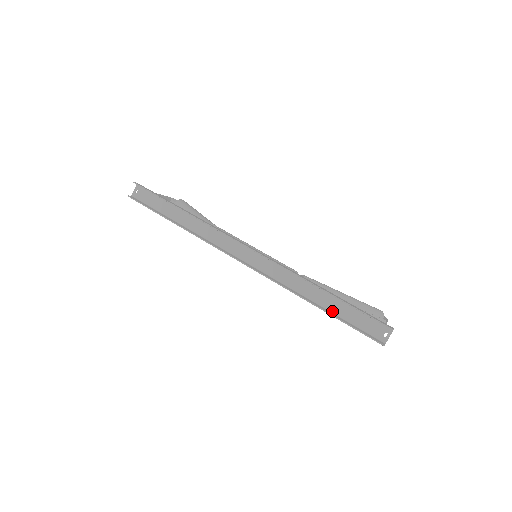
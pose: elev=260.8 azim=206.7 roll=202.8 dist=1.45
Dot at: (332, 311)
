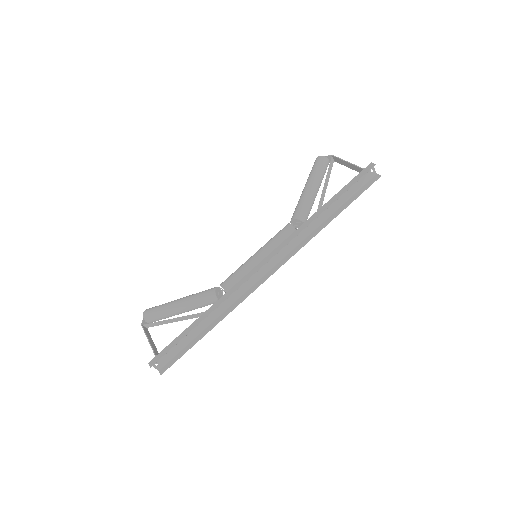
Dot at: (339, 207)
